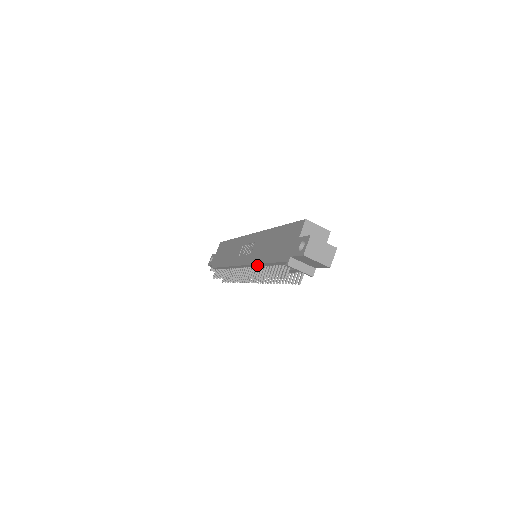
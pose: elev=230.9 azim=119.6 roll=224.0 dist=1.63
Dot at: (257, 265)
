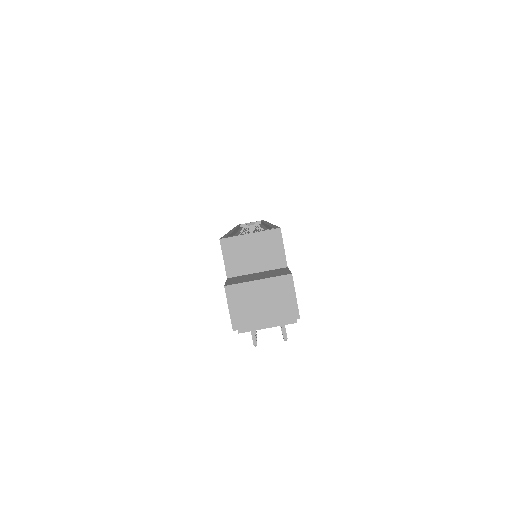
Dot at: occluded
